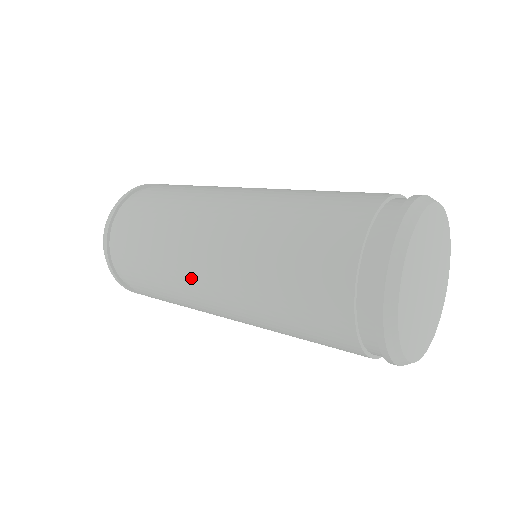
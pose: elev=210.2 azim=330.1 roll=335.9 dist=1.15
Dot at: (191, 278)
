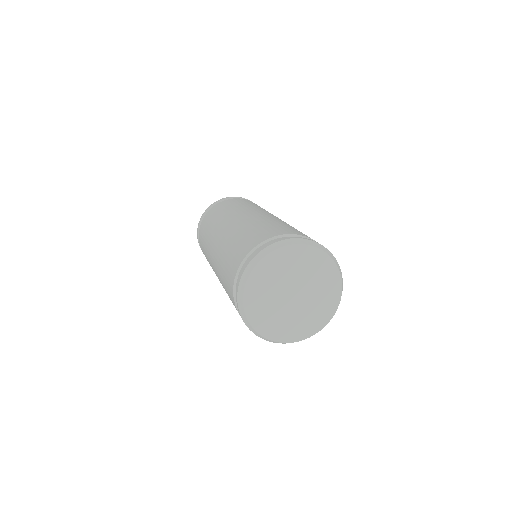
Dot at: occluded
